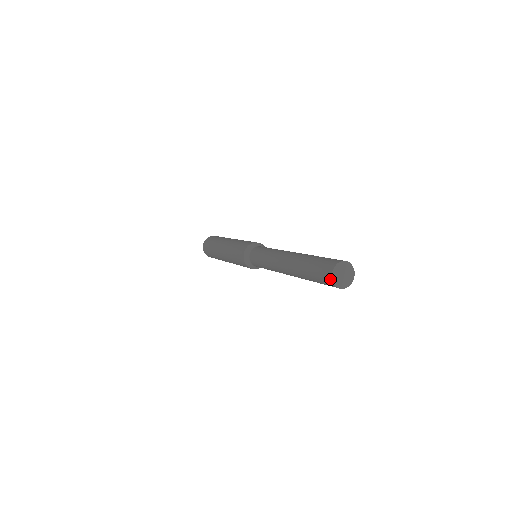
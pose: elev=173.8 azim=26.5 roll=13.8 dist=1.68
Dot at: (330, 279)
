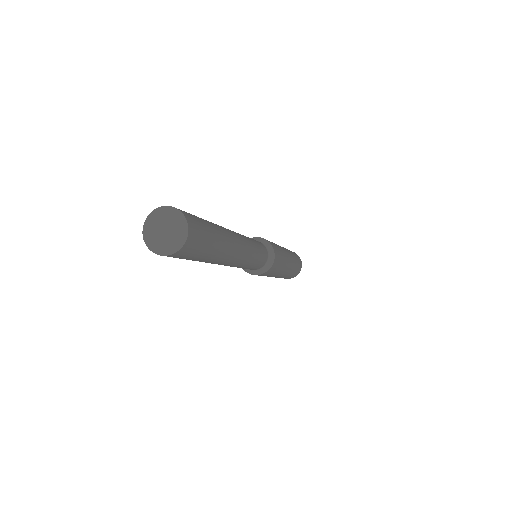
Dot at: (152, 215)
